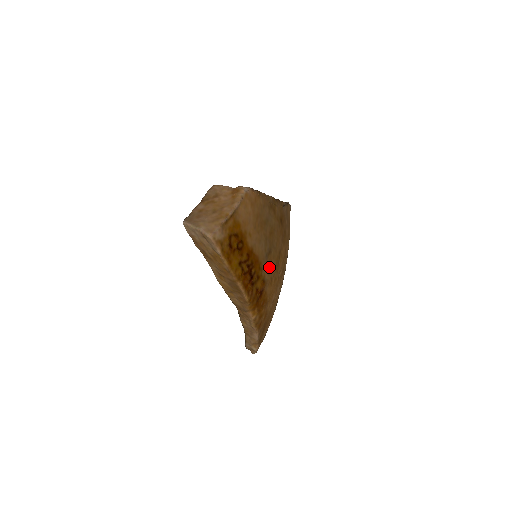
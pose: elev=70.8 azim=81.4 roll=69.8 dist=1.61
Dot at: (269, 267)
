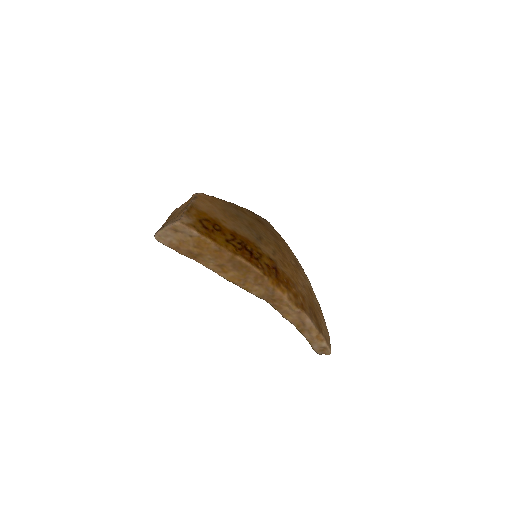
Dot at: (269, 249)
